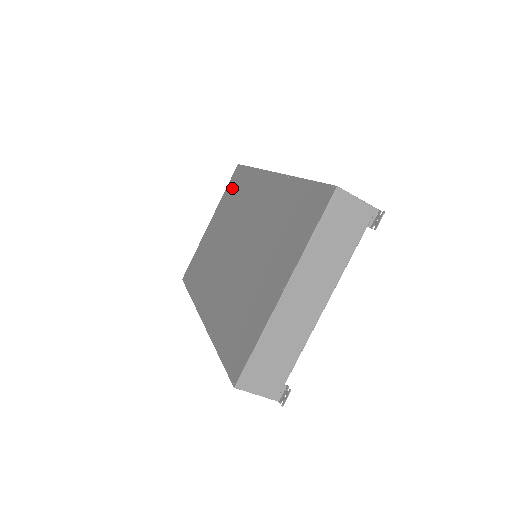
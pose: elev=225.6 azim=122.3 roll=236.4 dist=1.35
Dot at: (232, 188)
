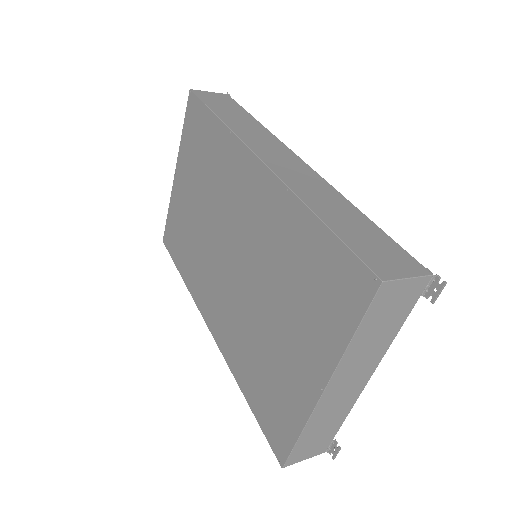
Dot at: (193, 134)
